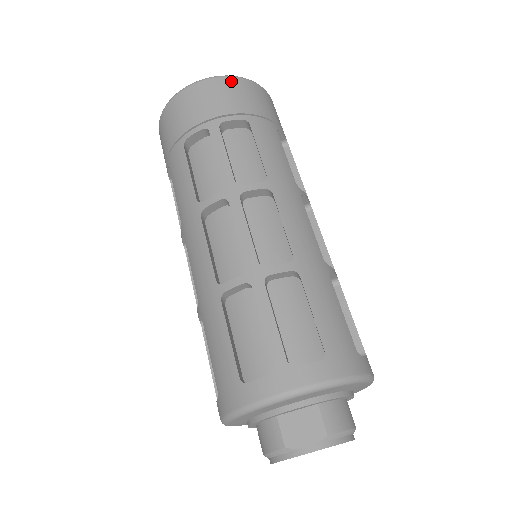
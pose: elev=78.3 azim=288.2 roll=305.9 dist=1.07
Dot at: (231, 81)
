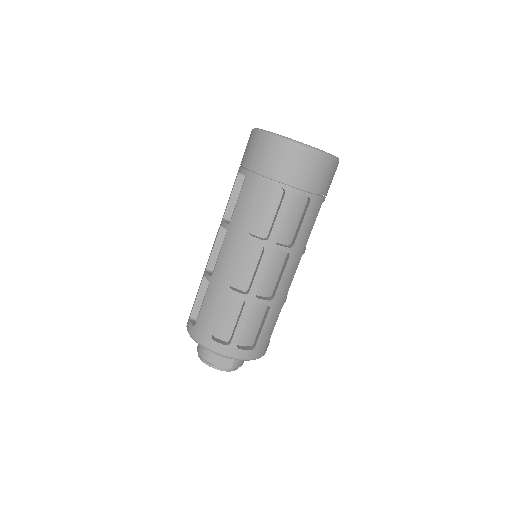
Dot at: (323, 160)
